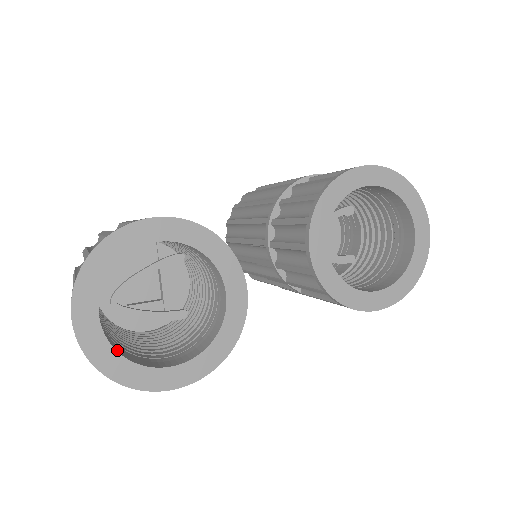
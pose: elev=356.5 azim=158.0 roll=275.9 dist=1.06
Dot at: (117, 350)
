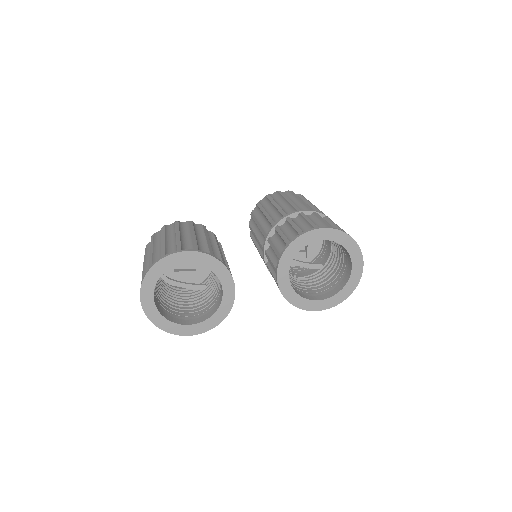
Dot at: (161, 313)
